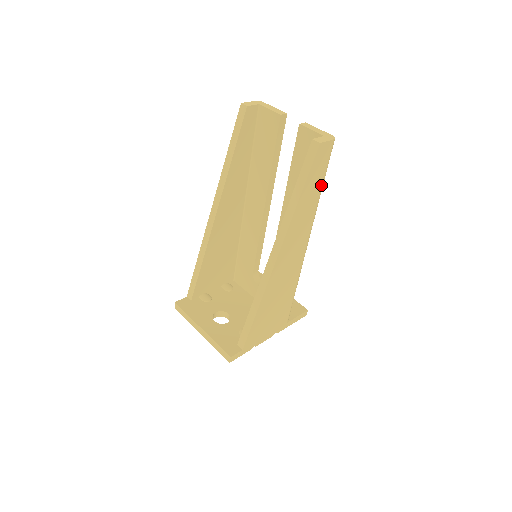
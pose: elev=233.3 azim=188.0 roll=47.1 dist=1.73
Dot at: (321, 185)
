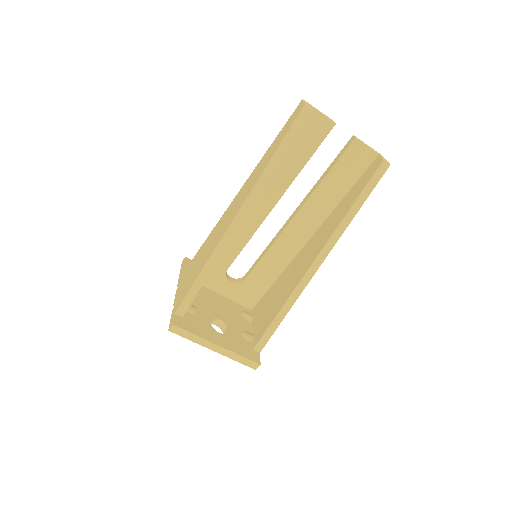
Dot at: occluded
